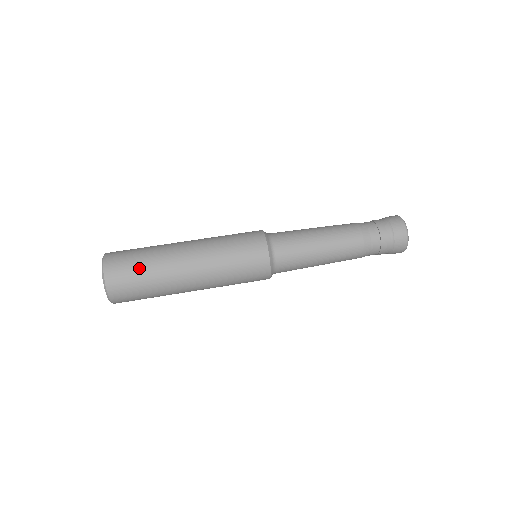
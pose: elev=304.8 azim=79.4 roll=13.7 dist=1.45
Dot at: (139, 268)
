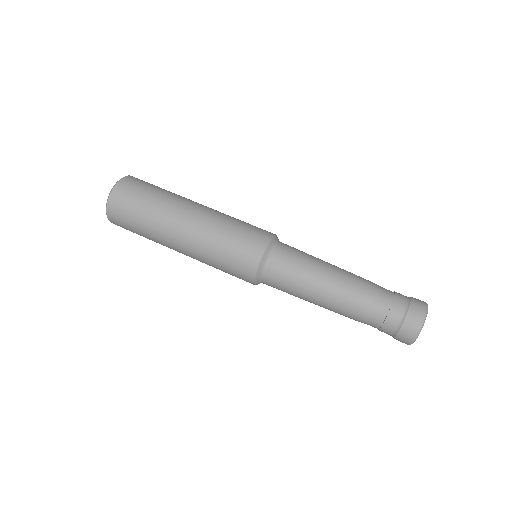
Dot at: (150, 191)
